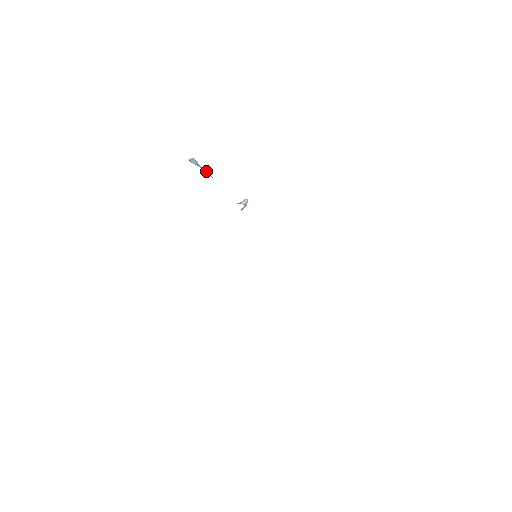
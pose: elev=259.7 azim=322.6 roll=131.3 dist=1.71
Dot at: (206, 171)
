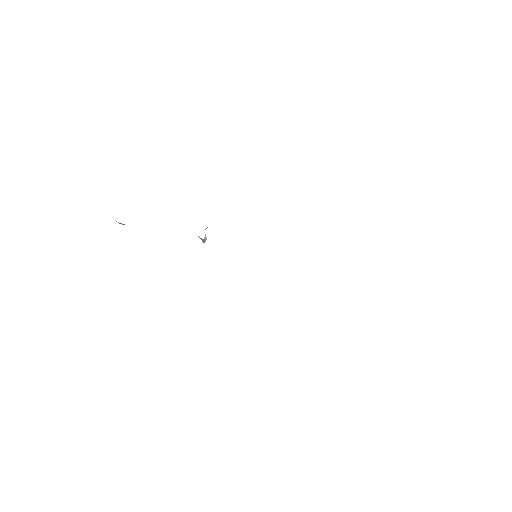
Dot at: occluded
